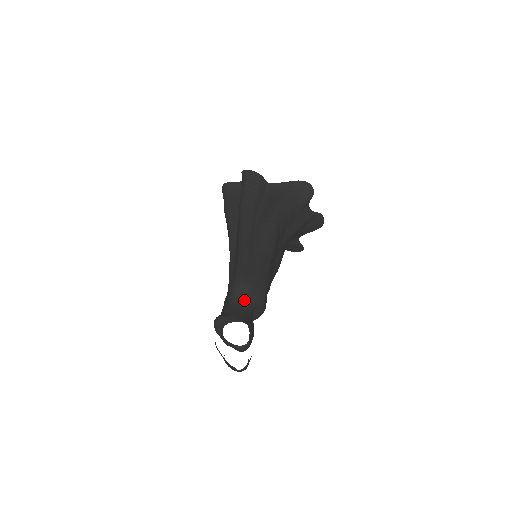
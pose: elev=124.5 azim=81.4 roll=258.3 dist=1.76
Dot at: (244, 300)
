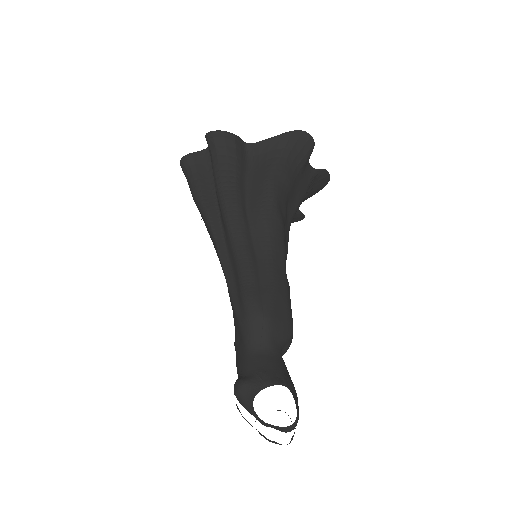
Dot at: (267, 342)
